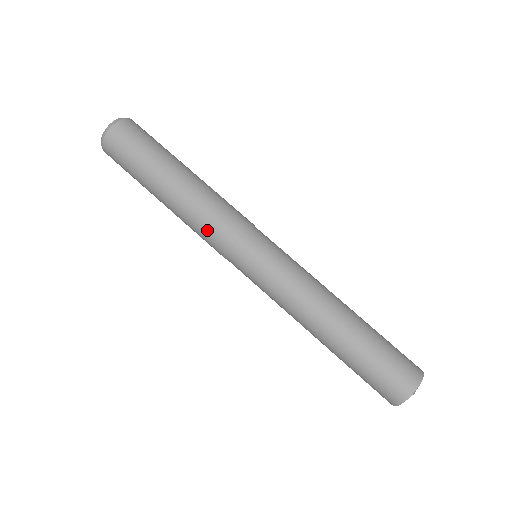
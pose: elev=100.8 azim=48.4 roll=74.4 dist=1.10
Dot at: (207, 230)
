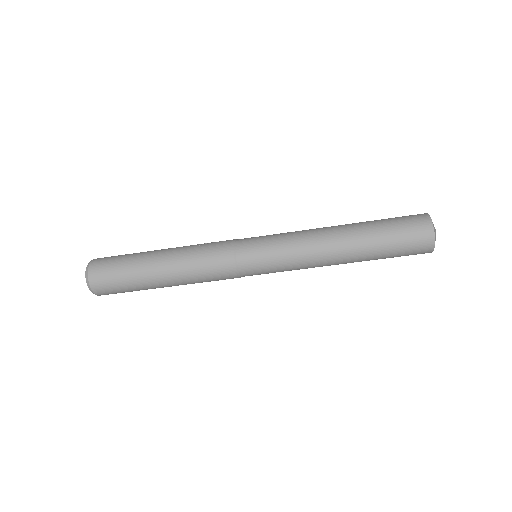
Dot at: (214, 280)
